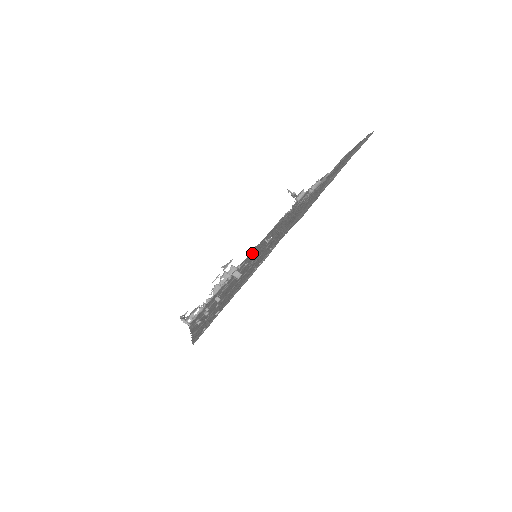
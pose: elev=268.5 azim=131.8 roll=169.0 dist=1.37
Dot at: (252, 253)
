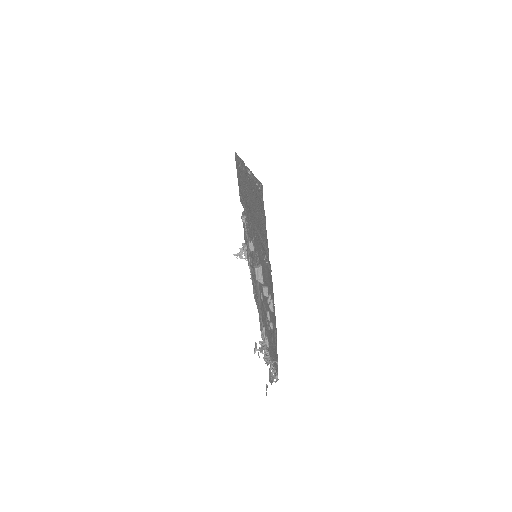
Dot at: (262, 322)
